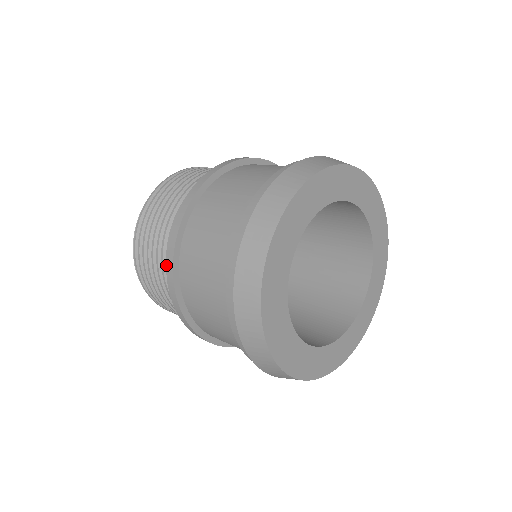
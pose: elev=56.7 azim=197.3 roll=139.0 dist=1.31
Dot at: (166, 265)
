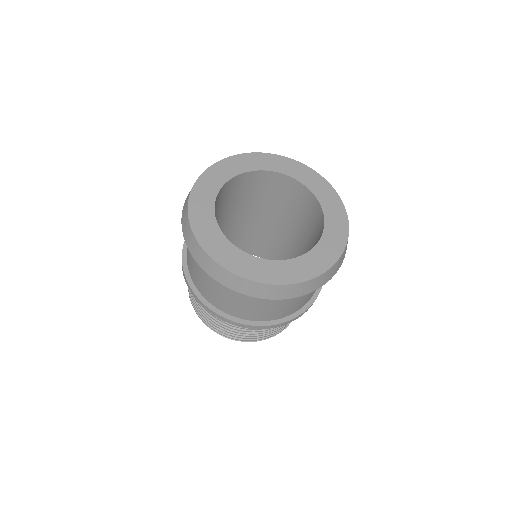
Dot at: (182, 269)
